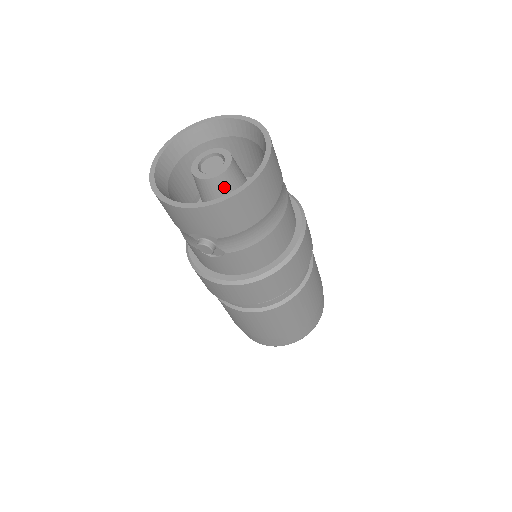
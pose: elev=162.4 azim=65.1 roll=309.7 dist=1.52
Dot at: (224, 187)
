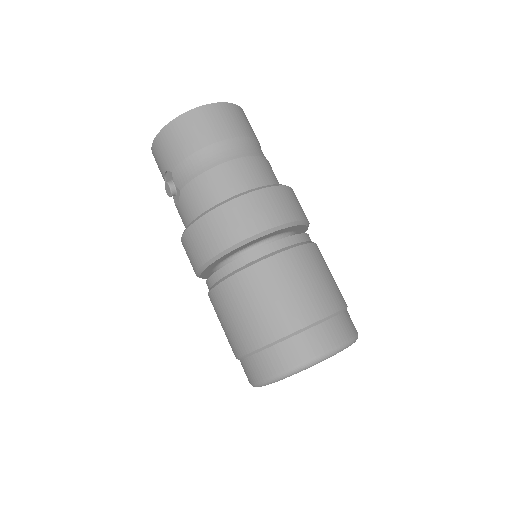
Dot at: occluded
